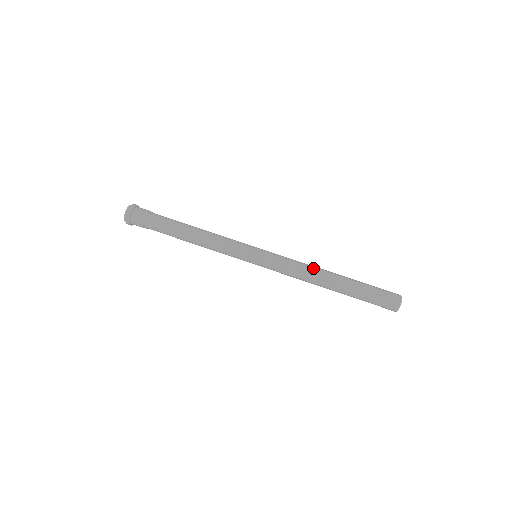
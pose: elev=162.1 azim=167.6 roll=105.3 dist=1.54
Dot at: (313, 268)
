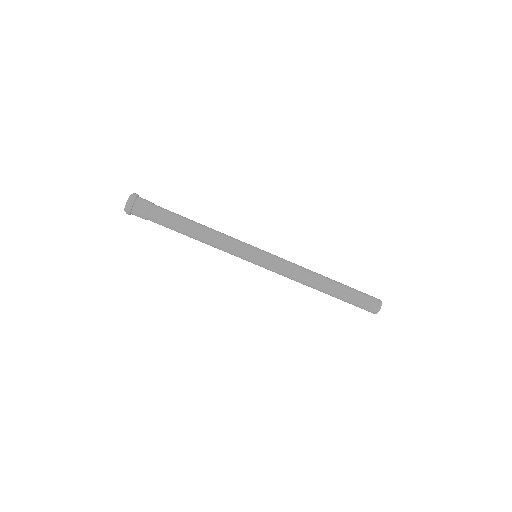
Dot at: (308, 269)
